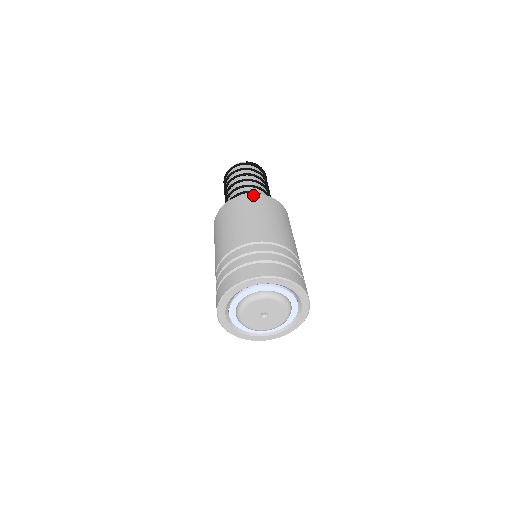
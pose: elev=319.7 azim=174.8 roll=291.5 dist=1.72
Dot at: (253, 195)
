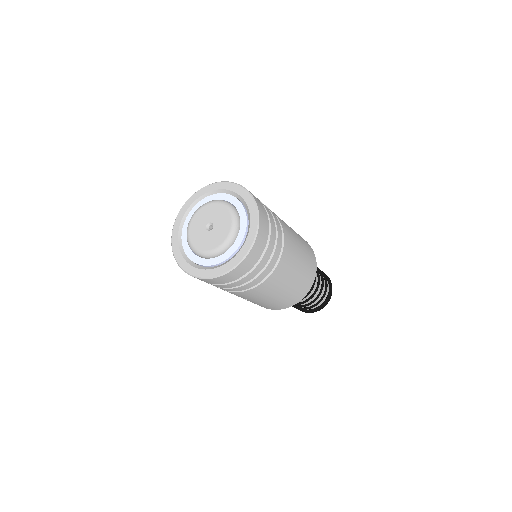
Dot at: occluded
